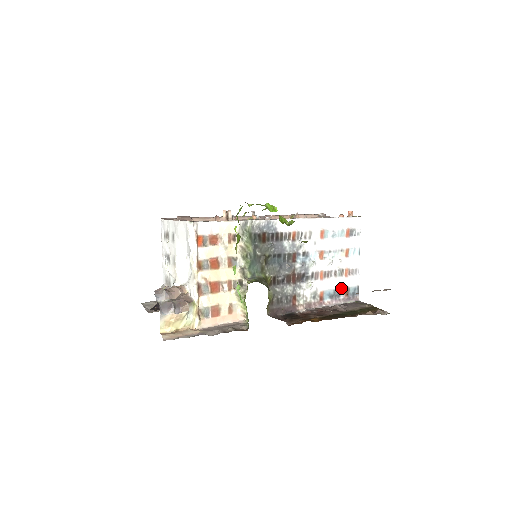
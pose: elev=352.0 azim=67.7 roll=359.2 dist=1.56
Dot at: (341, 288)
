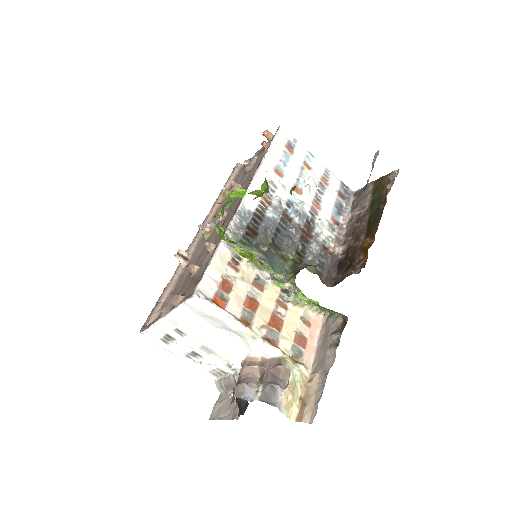
Dot at: (336, 198)
